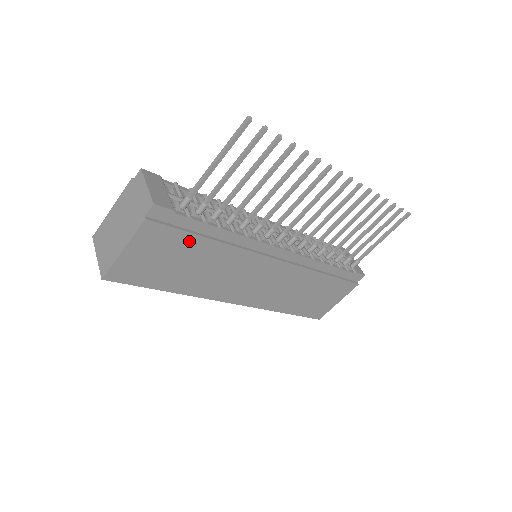
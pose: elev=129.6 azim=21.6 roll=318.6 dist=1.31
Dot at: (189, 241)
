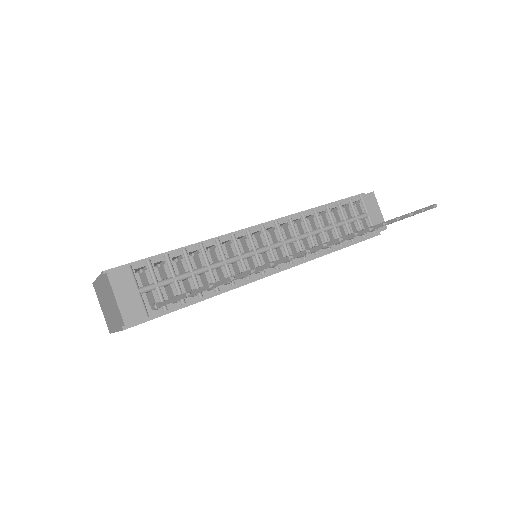
Dot at: occluded
